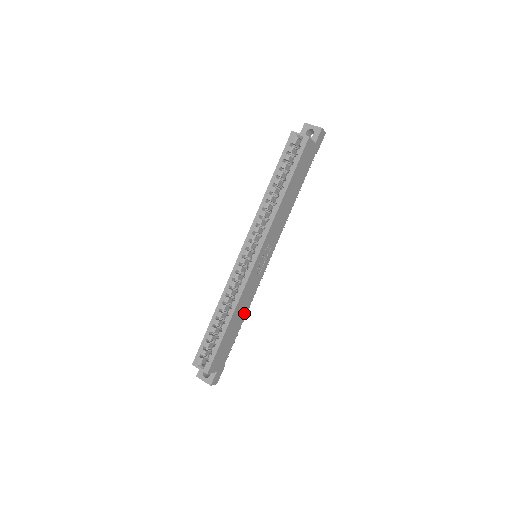
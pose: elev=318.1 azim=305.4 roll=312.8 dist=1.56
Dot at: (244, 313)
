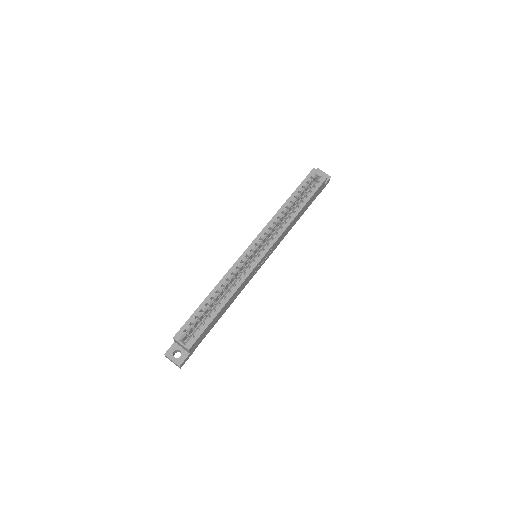
Dot at: (230, 304)
